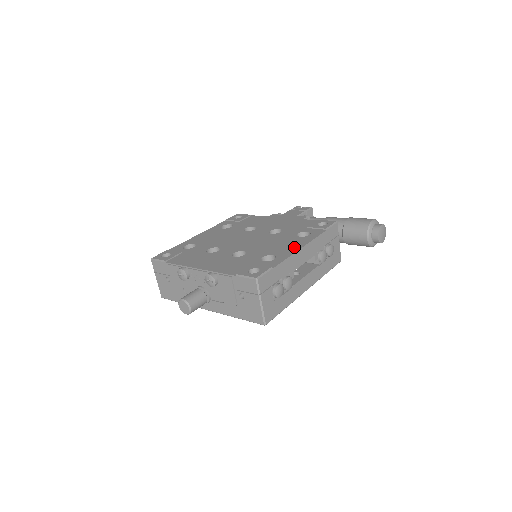
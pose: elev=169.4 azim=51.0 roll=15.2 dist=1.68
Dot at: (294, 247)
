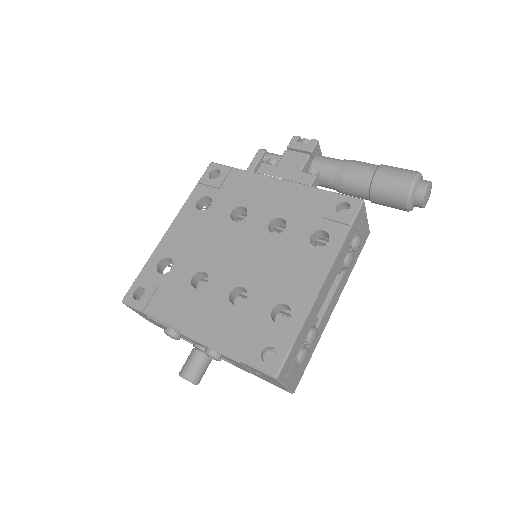
Dot at: (312, 282)
